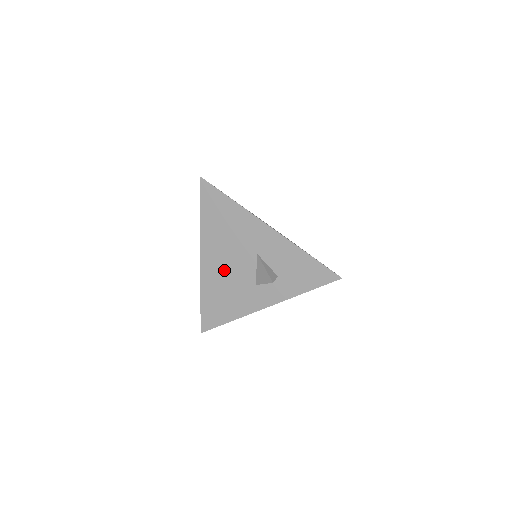
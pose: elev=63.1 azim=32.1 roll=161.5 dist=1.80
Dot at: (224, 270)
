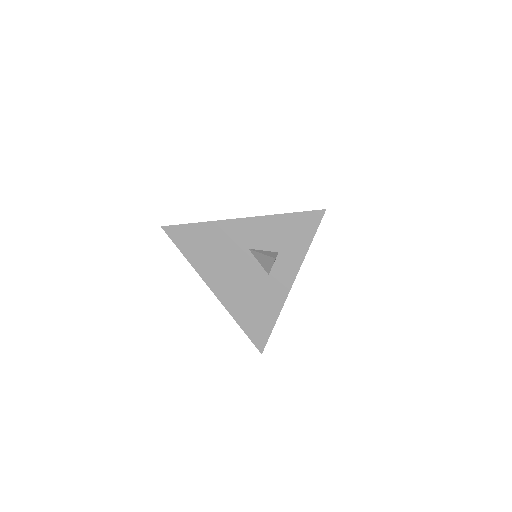
Dot at: (236, 284)
